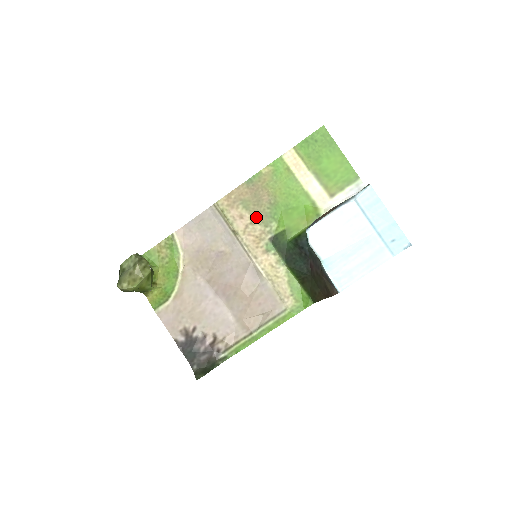
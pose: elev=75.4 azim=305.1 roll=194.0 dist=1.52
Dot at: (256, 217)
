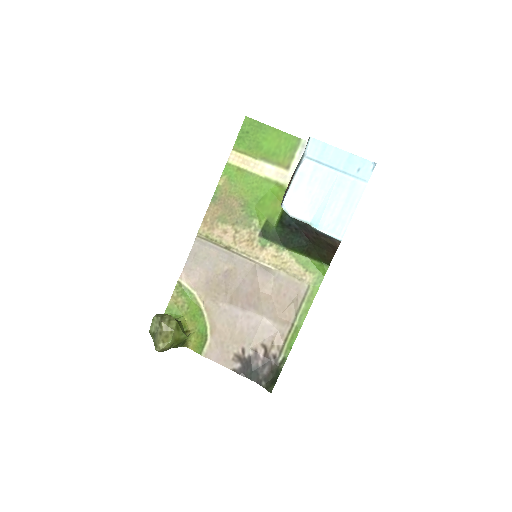
Dot at: (237, 224)
